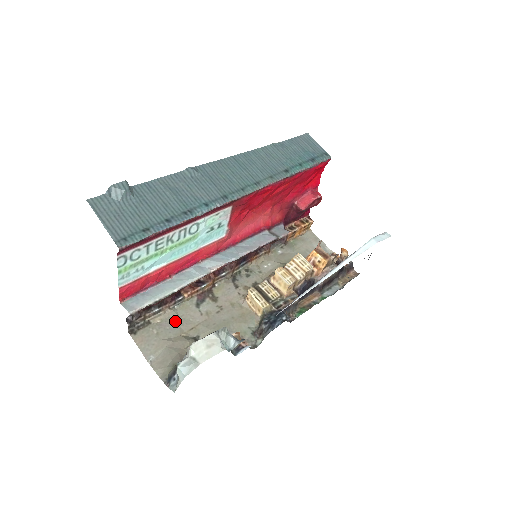
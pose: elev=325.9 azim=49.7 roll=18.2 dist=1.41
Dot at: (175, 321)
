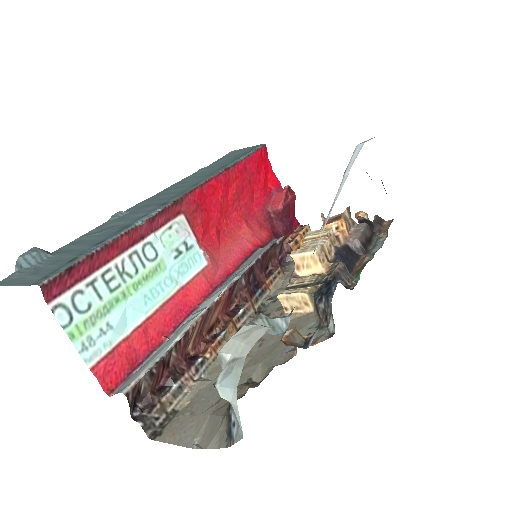
Dot at: (209, 388)
